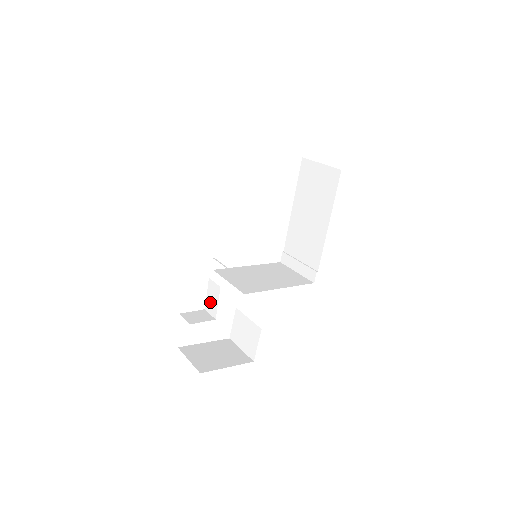
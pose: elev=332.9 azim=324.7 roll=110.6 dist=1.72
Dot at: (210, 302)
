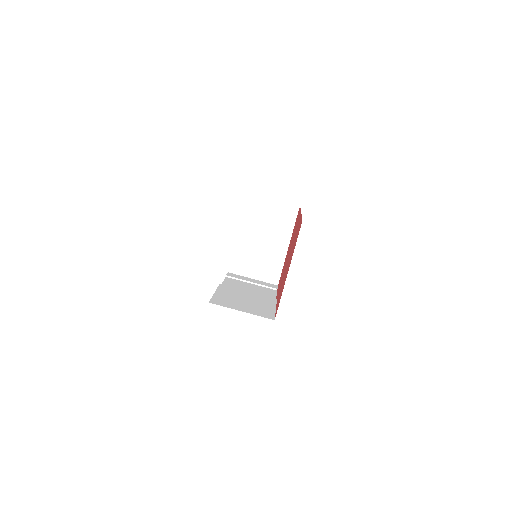
Dot at: occluded
